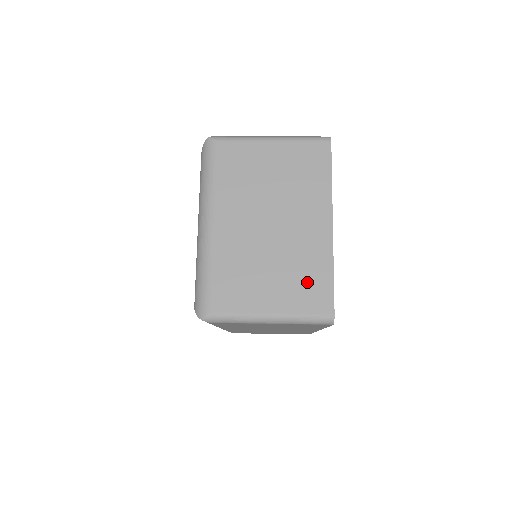
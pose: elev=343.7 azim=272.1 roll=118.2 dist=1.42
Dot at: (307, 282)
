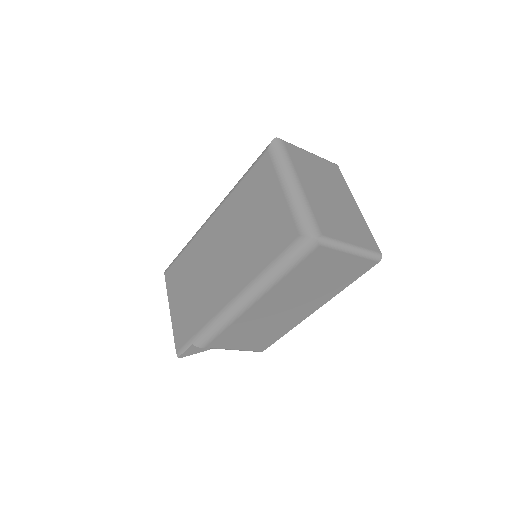
Dot at: (361, 232)
